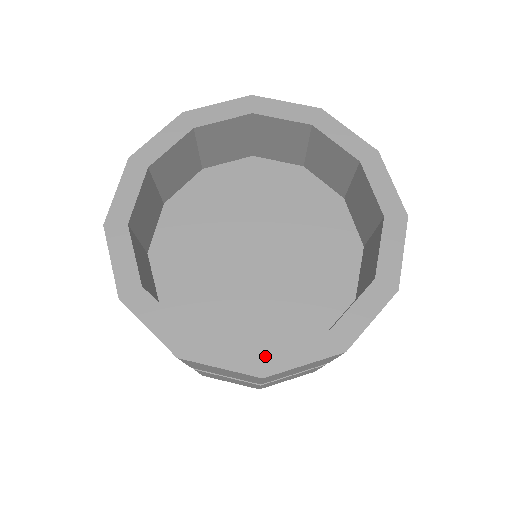
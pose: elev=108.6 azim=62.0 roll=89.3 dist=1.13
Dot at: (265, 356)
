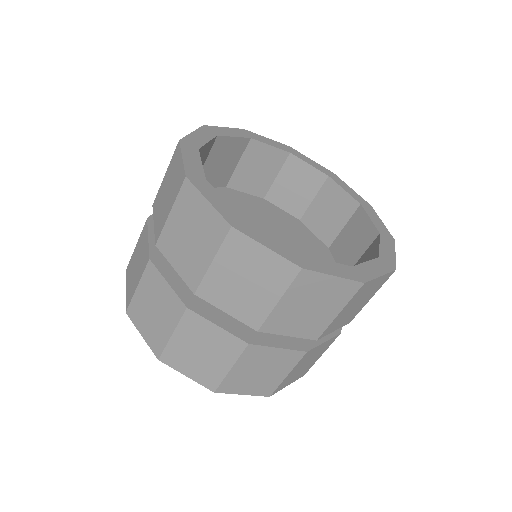
Dot at: (304, 257)
